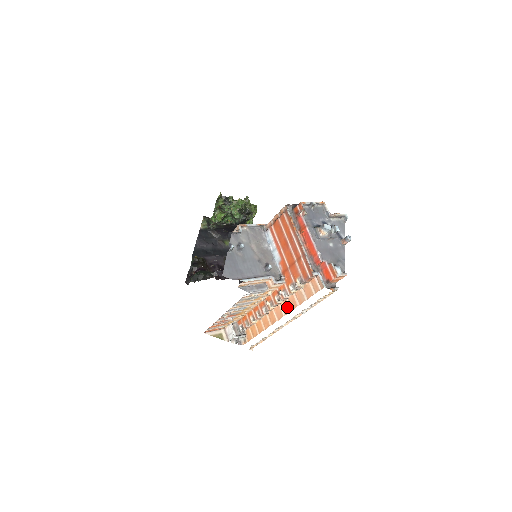
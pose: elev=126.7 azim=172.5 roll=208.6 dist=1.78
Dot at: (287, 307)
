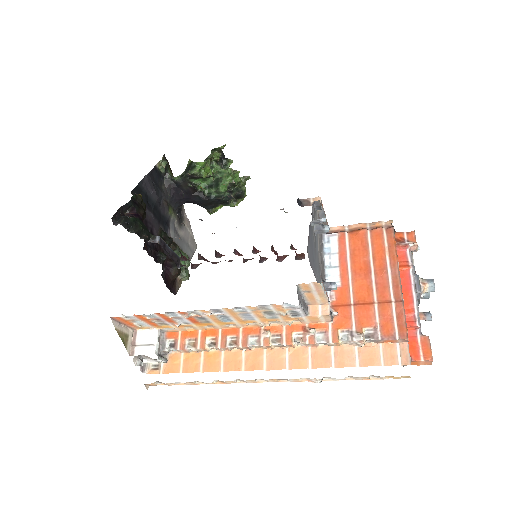
Dot at: (304, 359)
